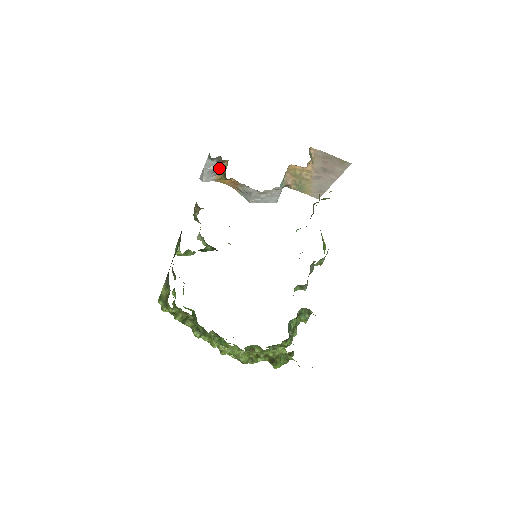
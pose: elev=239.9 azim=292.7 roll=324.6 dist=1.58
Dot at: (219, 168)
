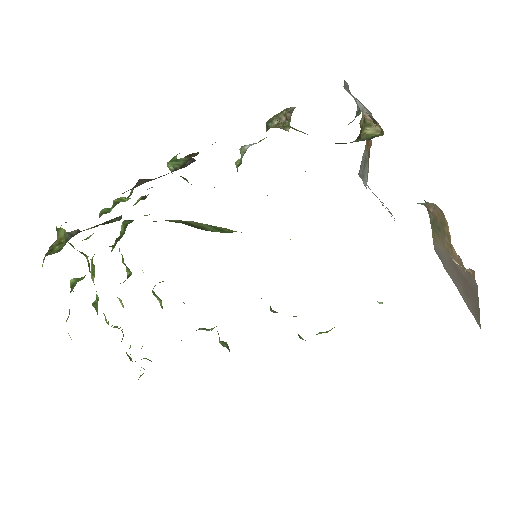
Dot at: (367, 118)
